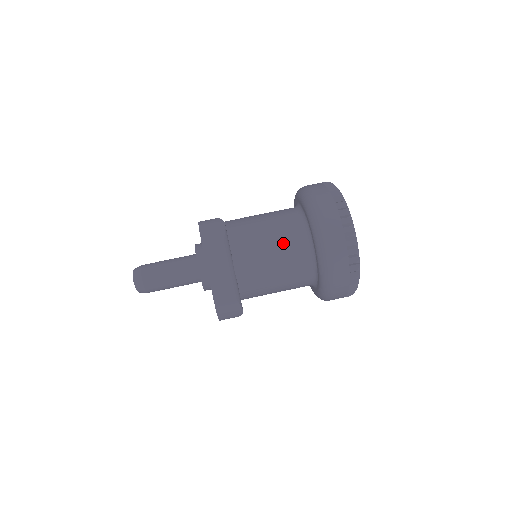
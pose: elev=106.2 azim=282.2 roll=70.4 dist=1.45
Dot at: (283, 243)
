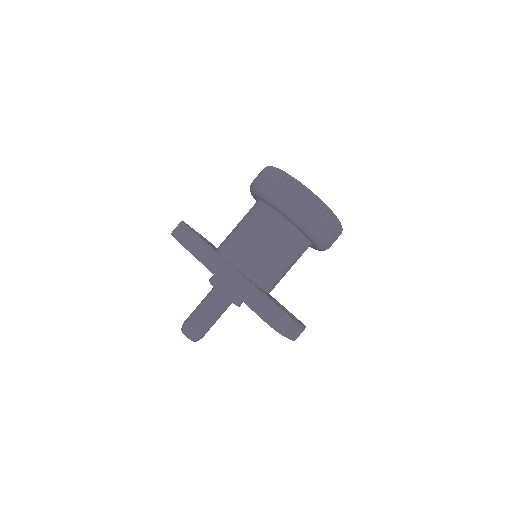
Dot at: (291, 257)
